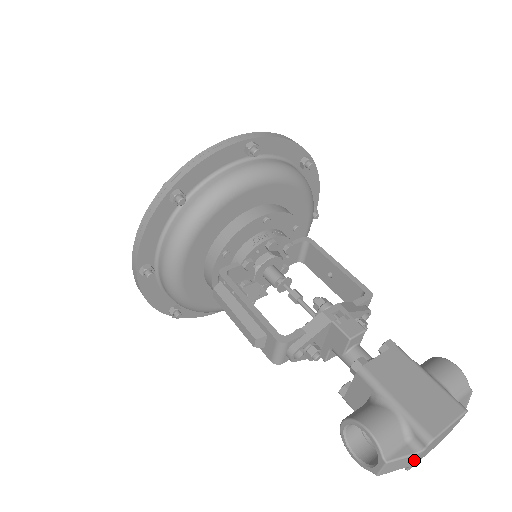
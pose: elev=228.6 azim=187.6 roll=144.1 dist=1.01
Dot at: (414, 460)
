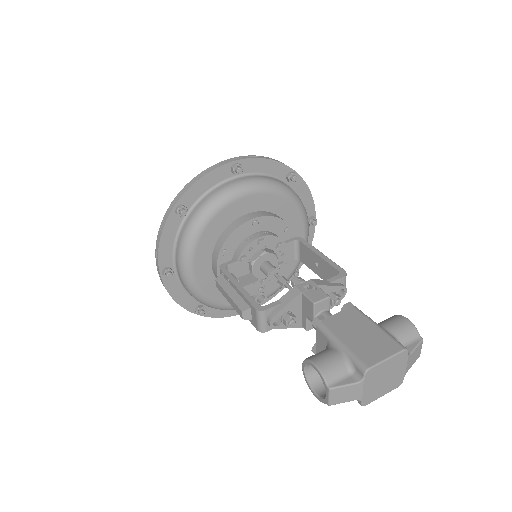
Dot at: (360, 391)
